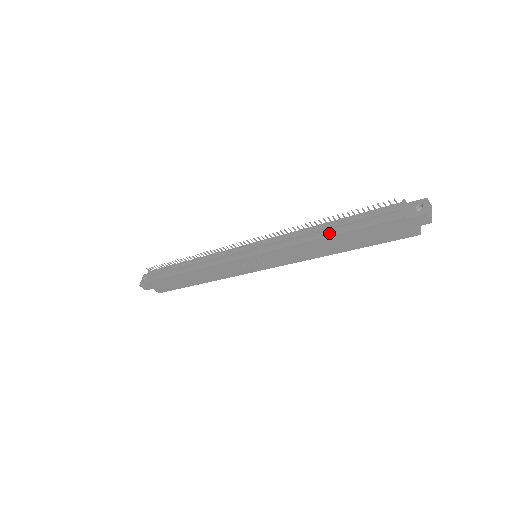
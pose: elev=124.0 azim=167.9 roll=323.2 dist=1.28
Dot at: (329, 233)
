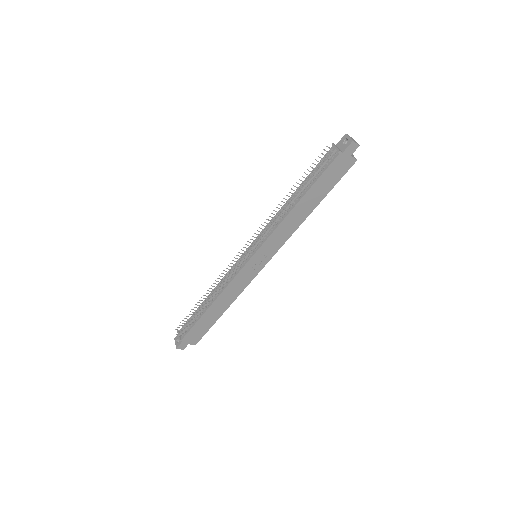
Dot at: (298, 198)
